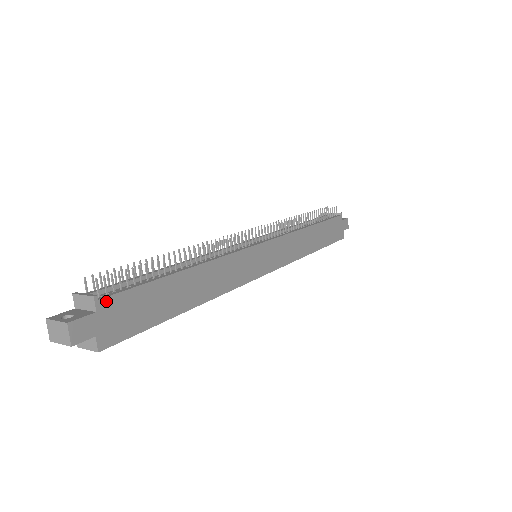
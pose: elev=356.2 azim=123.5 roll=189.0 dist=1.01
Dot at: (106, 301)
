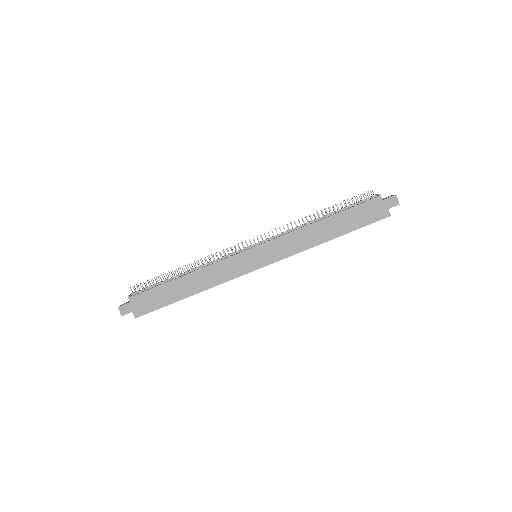
Dot at: (134, 297)
